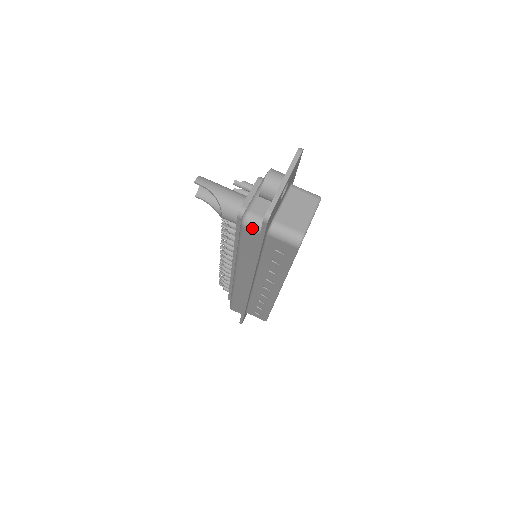
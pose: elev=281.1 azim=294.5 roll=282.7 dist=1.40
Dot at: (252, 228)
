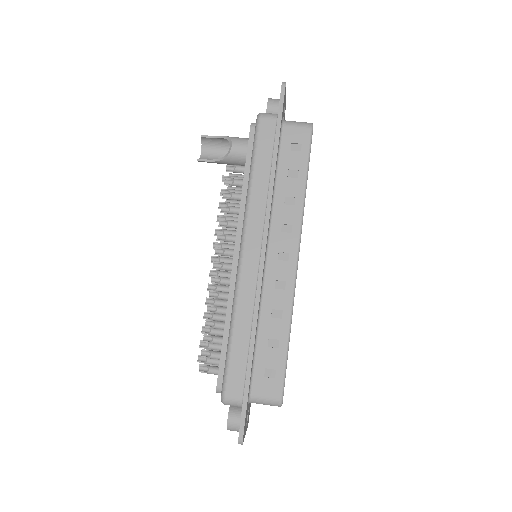
Dot at: (269, 116)
